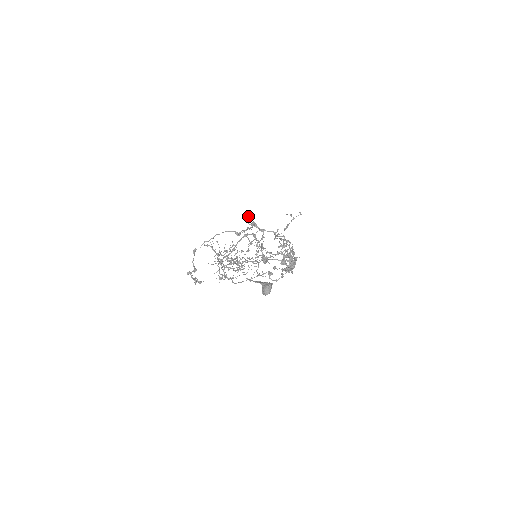
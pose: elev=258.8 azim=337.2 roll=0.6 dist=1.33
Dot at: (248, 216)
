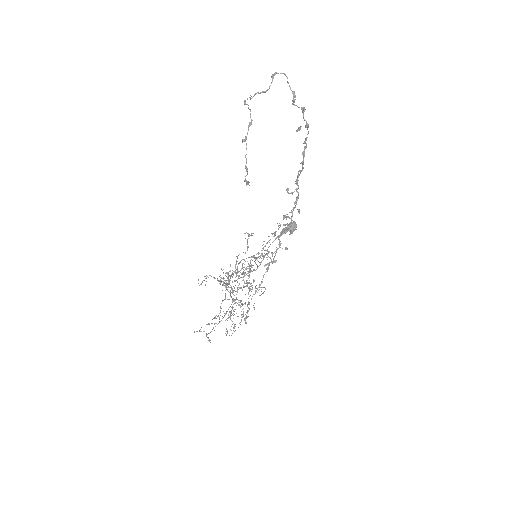
Dot at: (217, 278)
